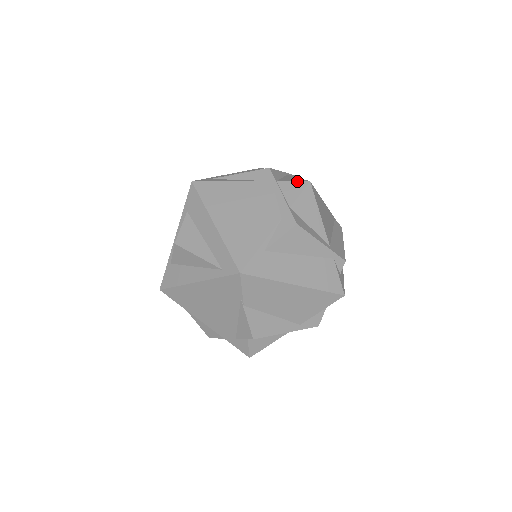
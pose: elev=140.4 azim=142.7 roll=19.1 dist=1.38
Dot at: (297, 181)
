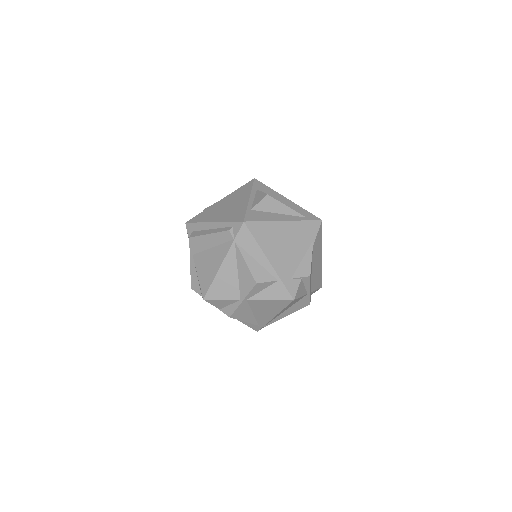
Dot at: occluded
